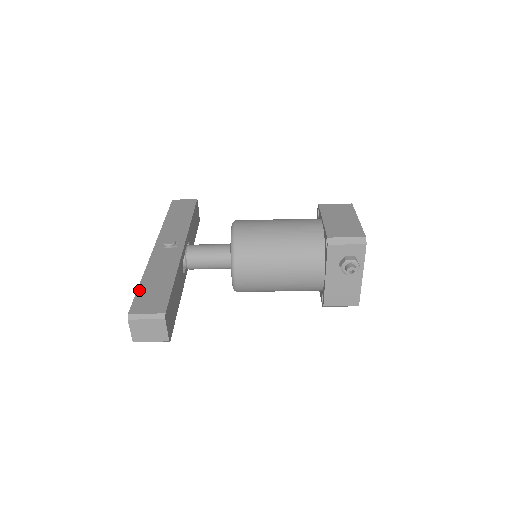
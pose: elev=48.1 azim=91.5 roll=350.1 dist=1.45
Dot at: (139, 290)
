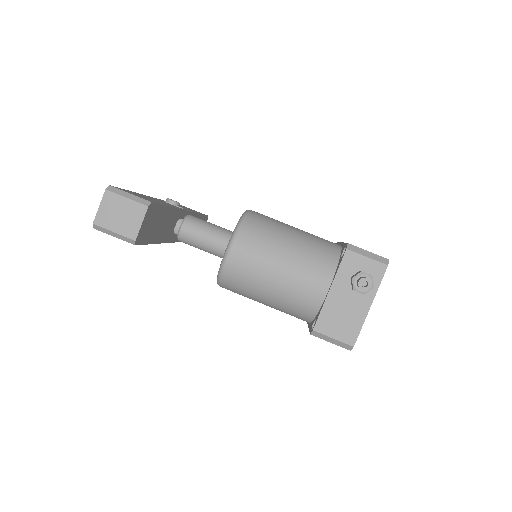
Dot at: occluded
